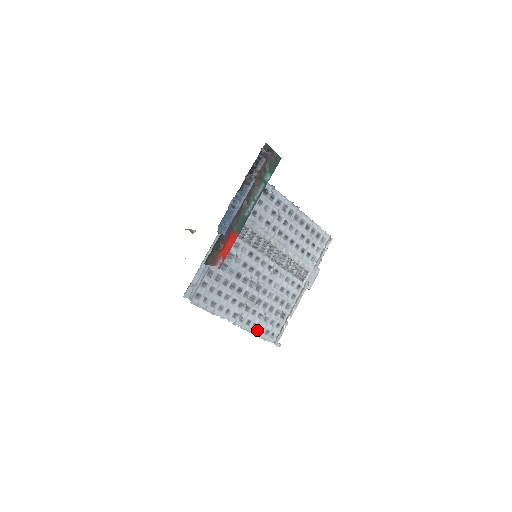
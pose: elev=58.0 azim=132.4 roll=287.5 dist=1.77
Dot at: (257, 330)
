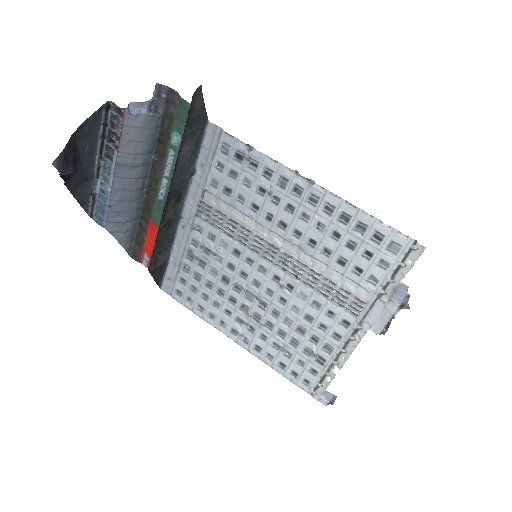
Dot at: (275, 364)
